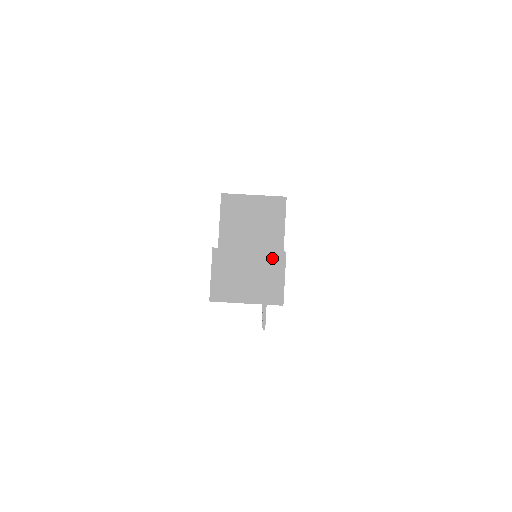
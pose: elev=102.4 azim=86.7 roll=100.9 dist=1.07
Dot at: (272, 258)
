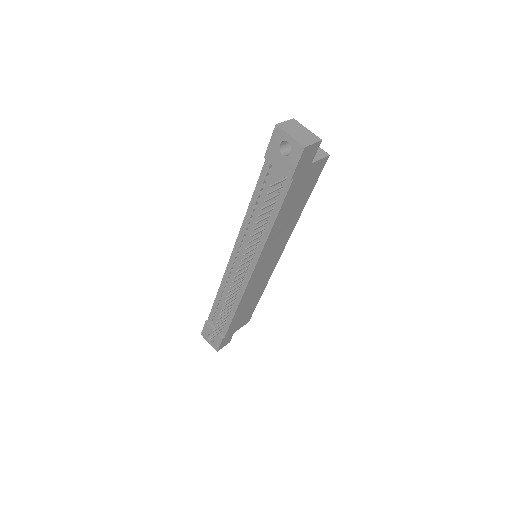
Dot at: (314, 137)
